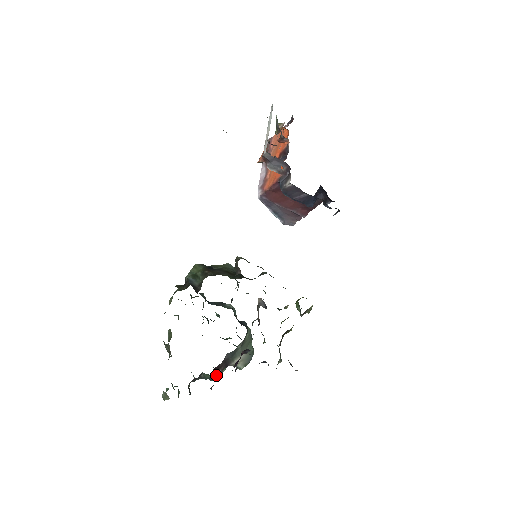
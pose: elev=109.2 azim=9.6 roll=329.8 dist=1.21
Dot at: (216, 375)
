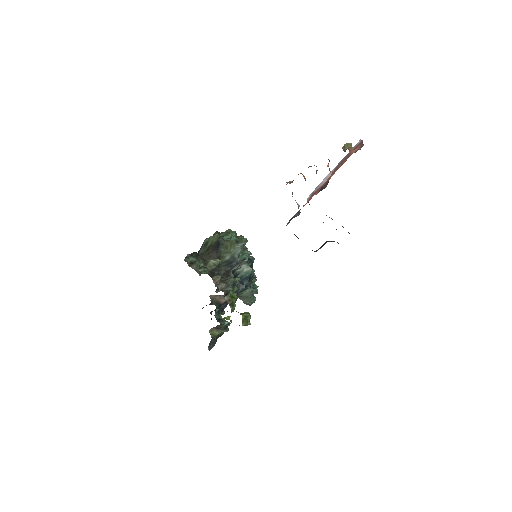
Dot at: occluded
